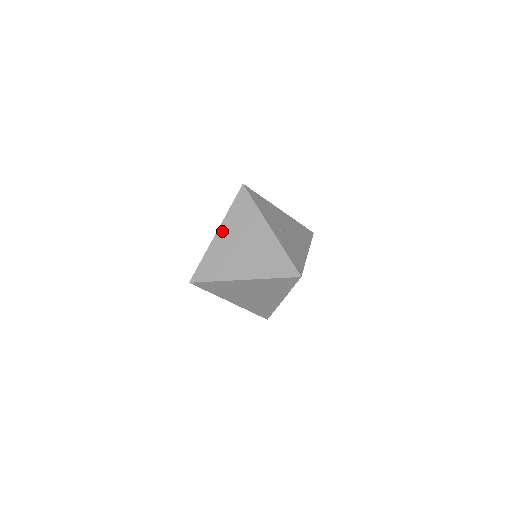
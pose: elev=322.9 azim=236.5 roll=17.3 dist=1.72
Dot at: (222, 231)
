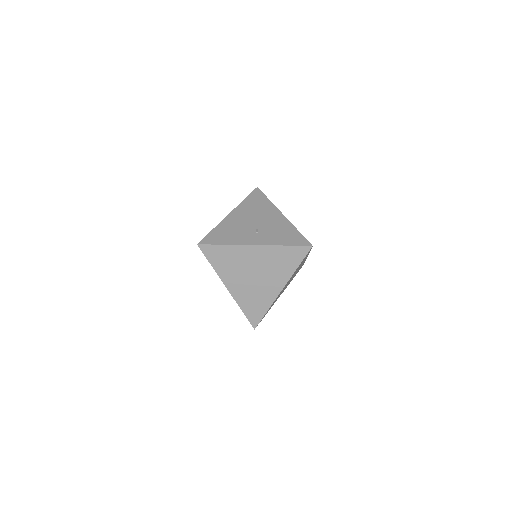
Dot at: (229, 284)
